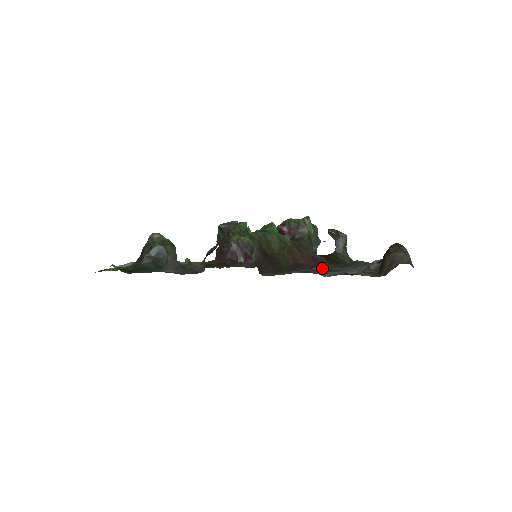
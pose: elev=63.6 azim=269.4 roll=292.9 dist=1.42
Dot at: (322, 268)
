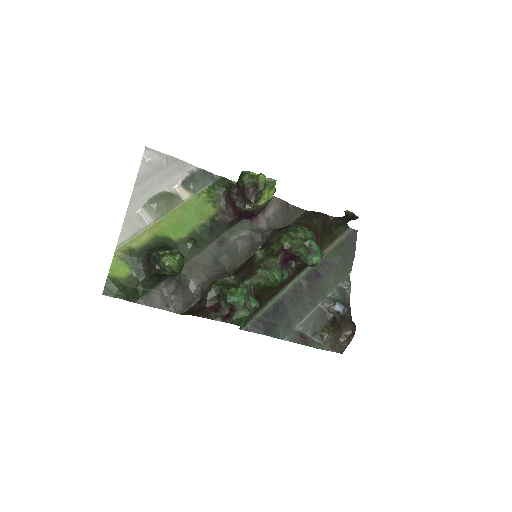
Dot at: (304, 270)
